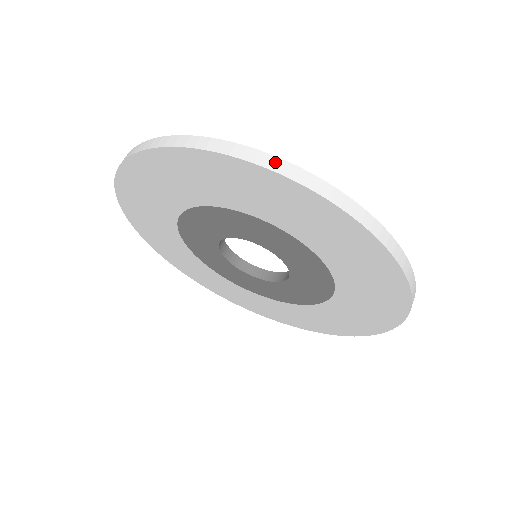
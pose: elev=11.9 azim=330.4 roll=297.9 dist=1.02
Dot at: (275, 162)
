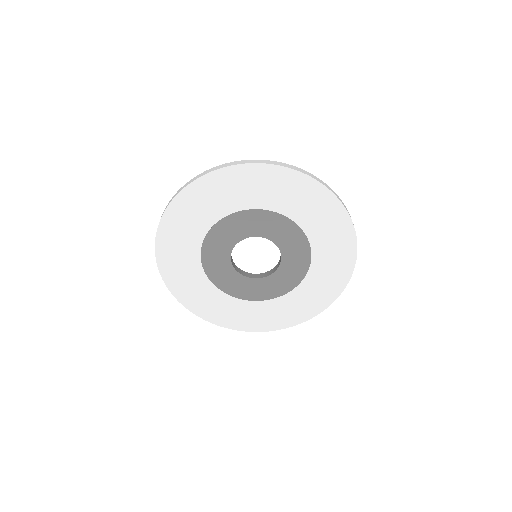
Dot at: (349, 214)
